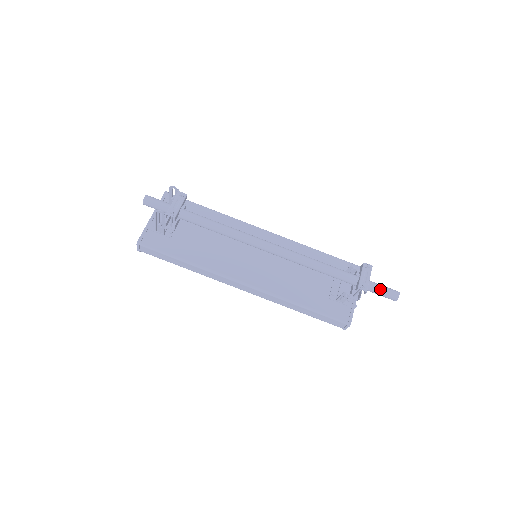
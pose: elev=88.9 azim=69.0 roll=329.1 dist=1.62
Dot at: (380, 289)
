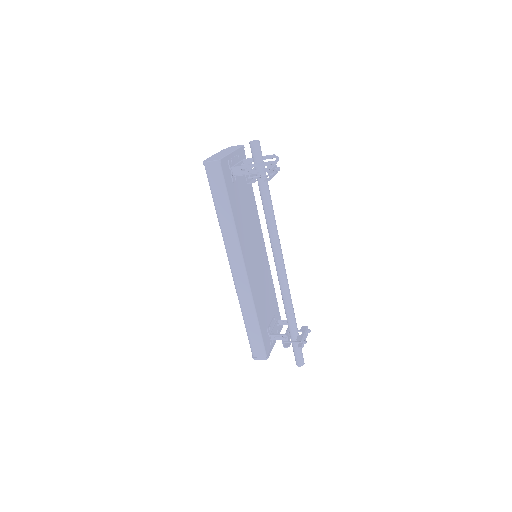
Dot at: (301, 351)
